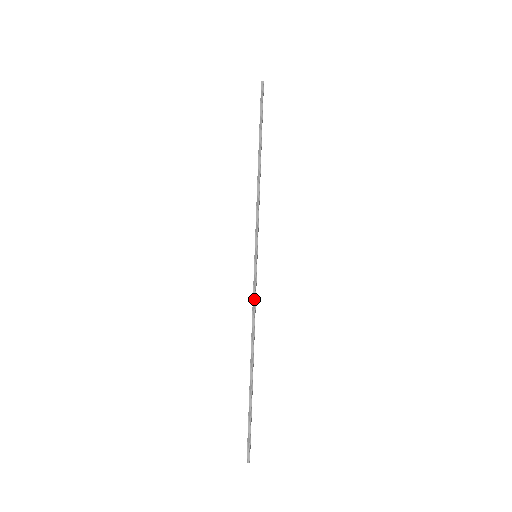
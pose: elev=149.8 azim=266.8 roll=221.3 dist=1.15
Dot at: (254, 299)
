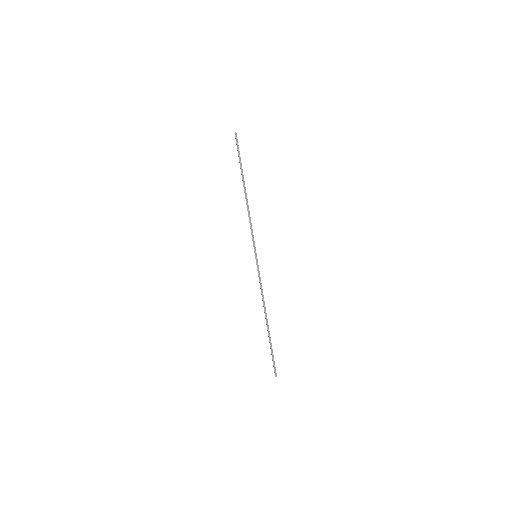
Dot at: (260, 283)
